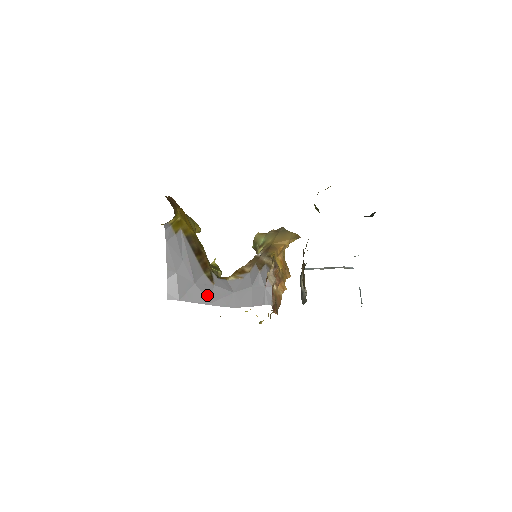
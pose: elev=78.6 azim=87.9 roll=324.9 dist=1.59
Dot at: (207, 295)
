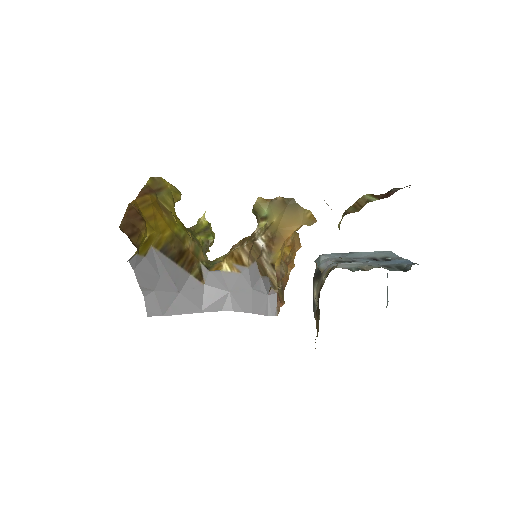
Dot at: (196, 301)
